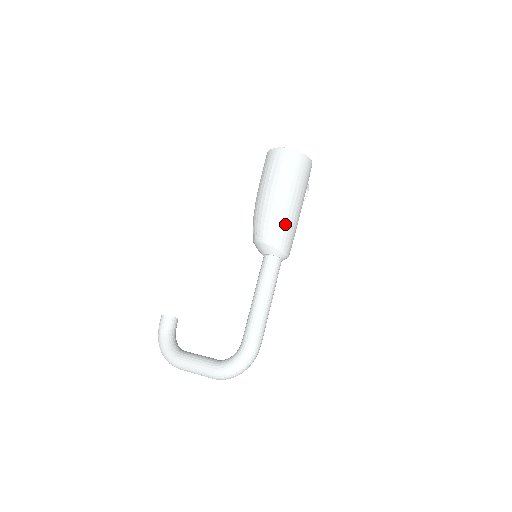
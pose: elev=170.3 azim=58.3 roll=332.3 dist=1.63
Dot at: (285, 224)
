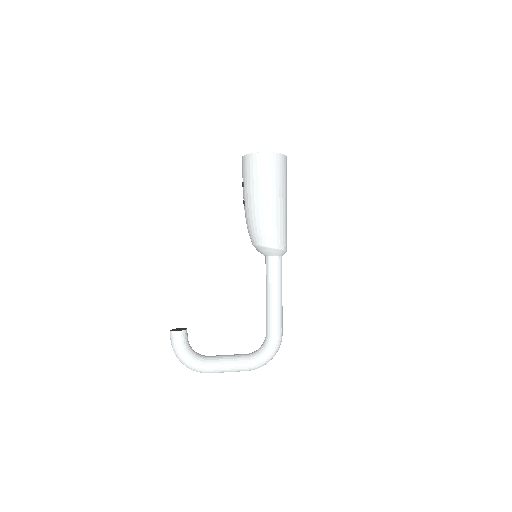
Dot at: (286, 227)
